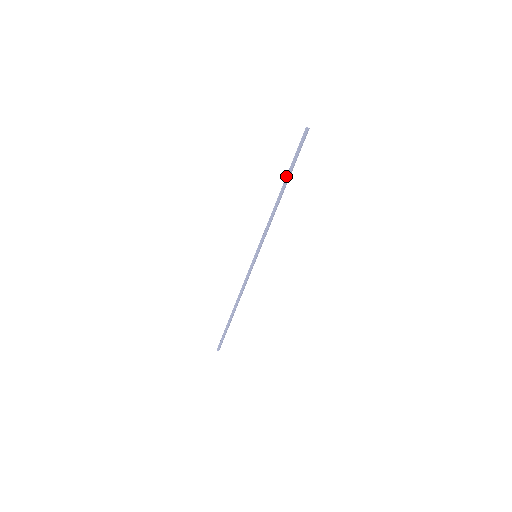
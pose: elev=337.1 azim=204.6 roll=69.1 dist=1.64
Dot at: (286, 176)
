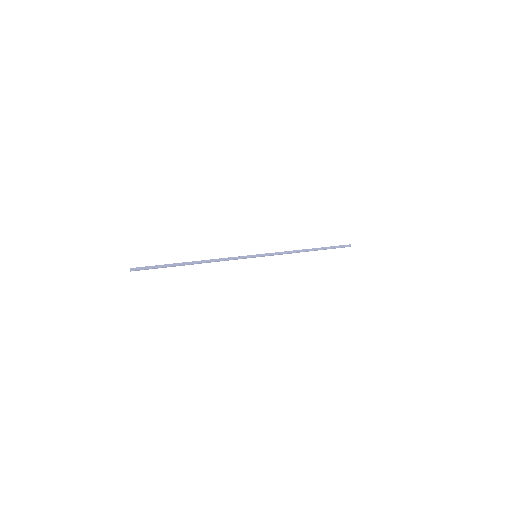
Dot at: (321, 247)
